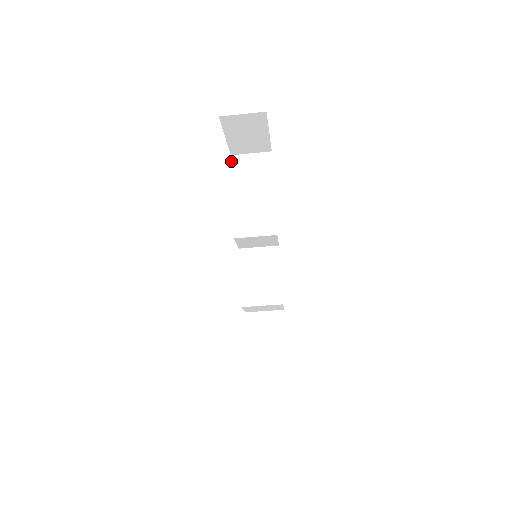
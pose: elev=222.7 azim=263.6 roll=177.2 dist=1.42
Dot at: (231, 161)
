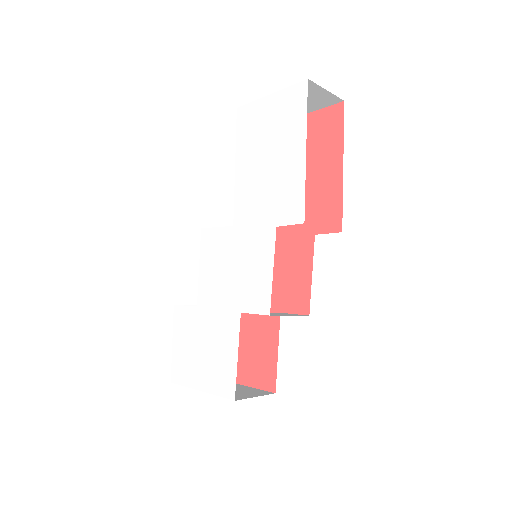
Dot at: (237, 116)
